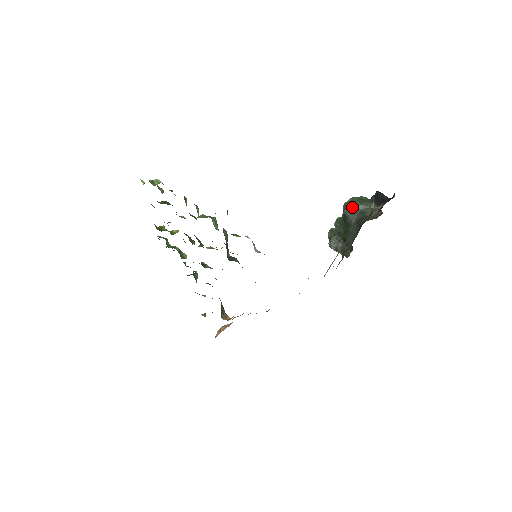
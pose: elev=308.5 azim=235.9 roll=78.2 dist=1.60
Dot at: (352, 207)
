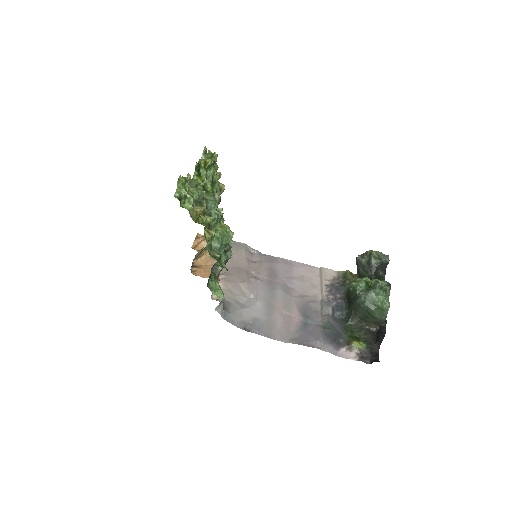
Dot at: (364, 307)
